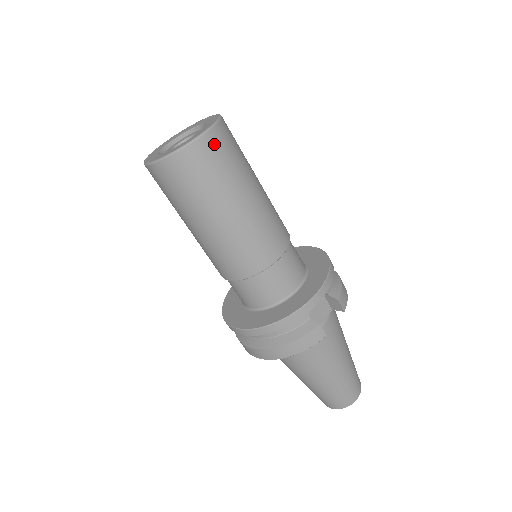
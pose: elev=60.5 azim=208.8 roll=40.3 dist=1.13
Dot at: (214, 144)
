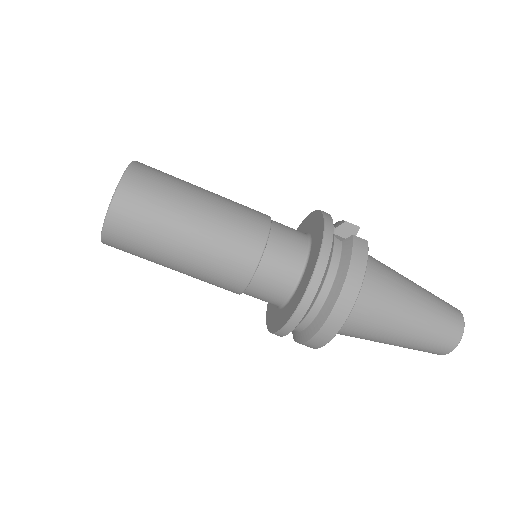
Dot at: (145, 167)
